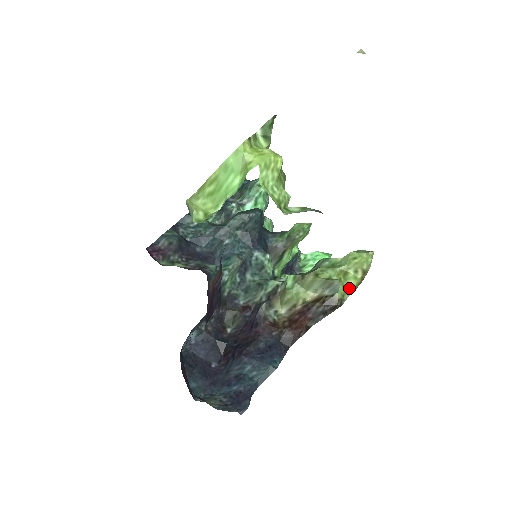
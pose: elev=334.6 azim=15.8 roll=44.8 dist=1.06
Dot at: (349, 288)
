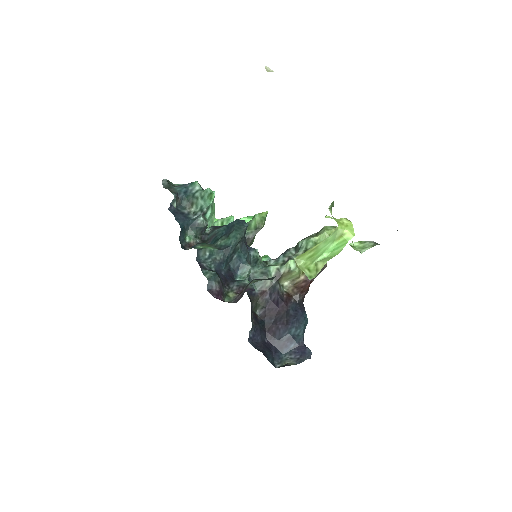
Dot at: occluded
